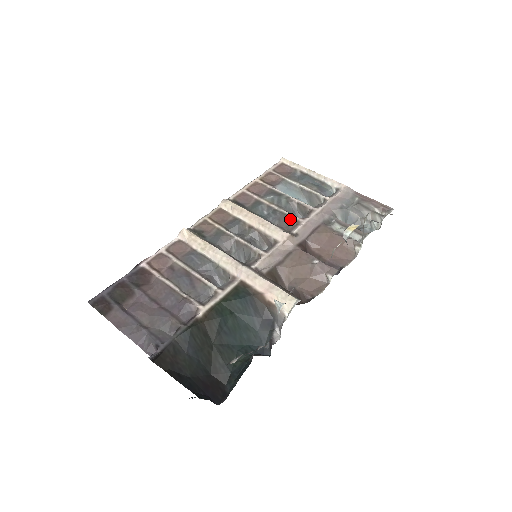
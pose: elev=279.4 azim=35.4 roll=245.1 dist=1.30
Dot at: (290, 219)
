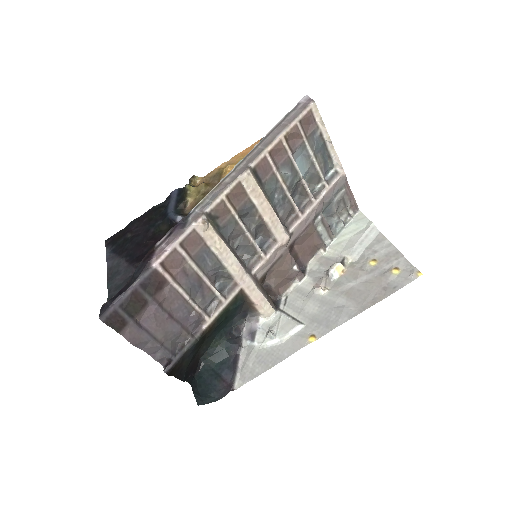
Dot at: (293, 210)
